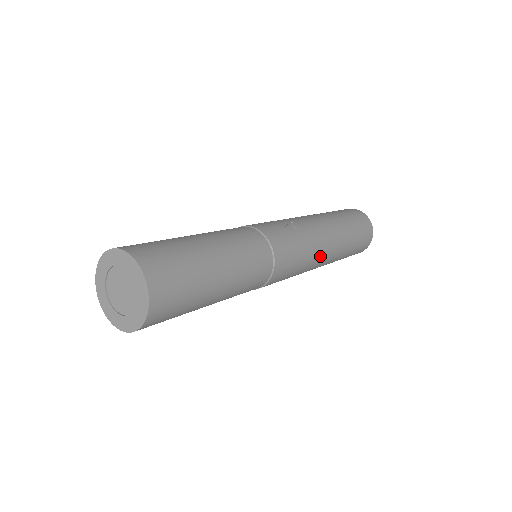
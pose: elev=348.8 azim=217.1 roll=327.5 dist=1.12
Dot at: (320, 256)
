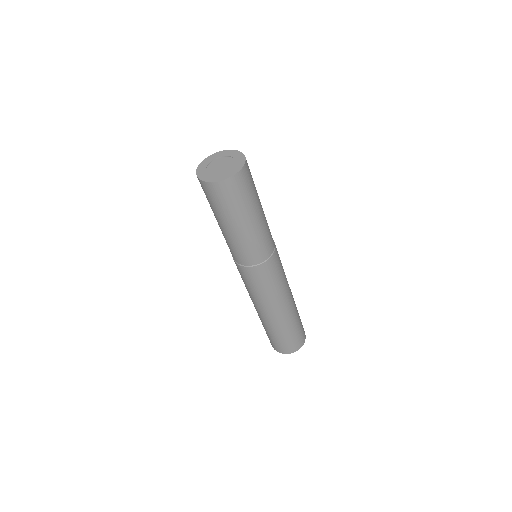
Dot at: occluded
